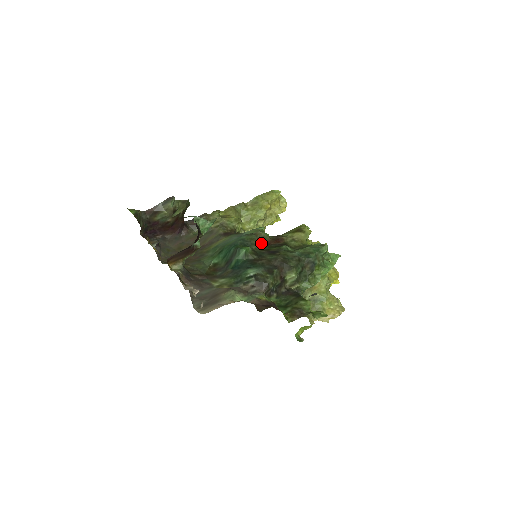
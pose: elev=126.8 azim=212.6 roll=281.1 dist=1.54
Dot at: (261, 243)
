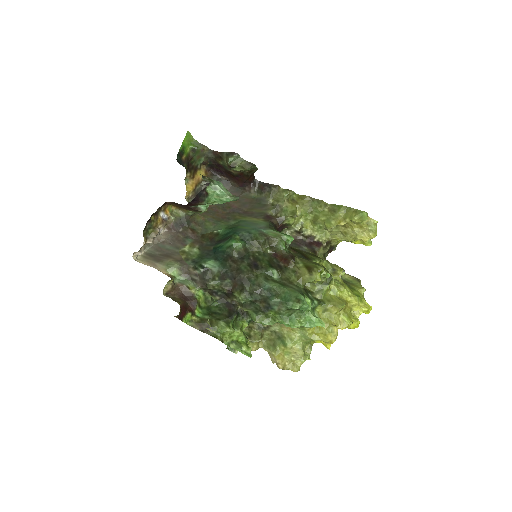
Dot at: (270, 249)
